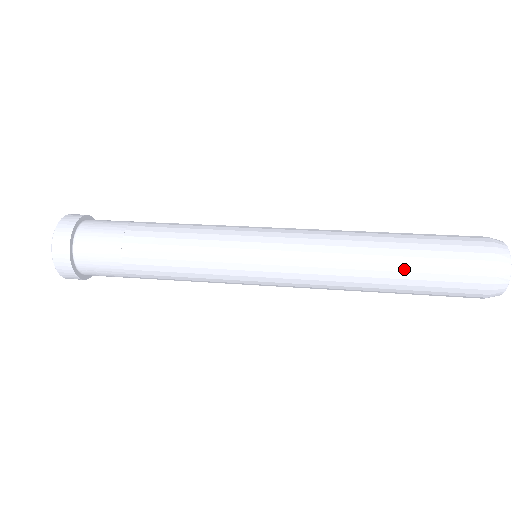
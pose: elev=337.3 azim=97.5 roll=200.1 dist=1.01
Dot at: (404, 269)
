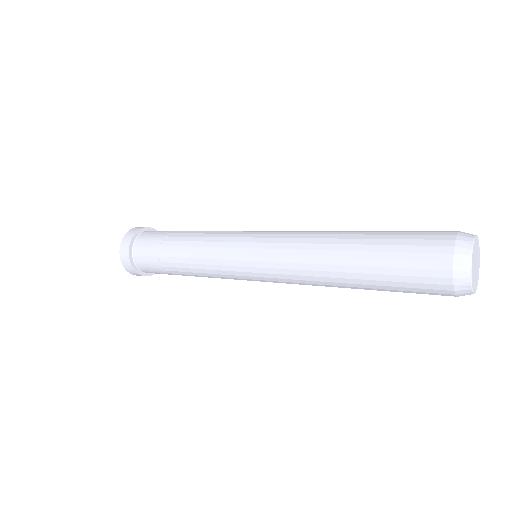
Dot at: (363, 277)
